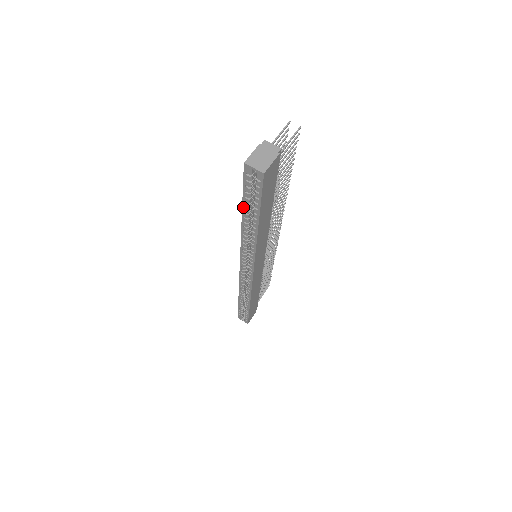
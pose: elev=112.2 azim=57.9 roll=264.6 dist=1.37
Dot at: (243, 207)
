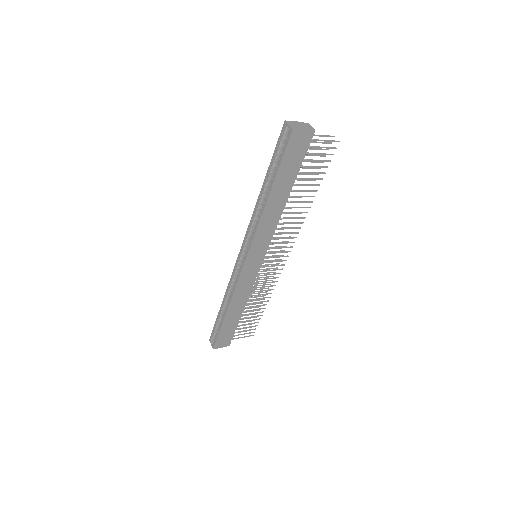
Dot at: (267, 172)
